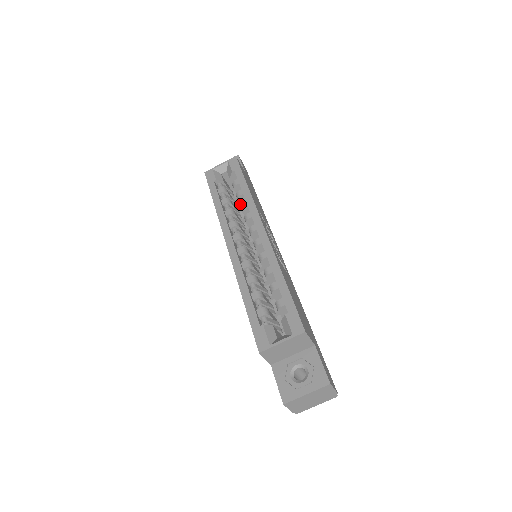
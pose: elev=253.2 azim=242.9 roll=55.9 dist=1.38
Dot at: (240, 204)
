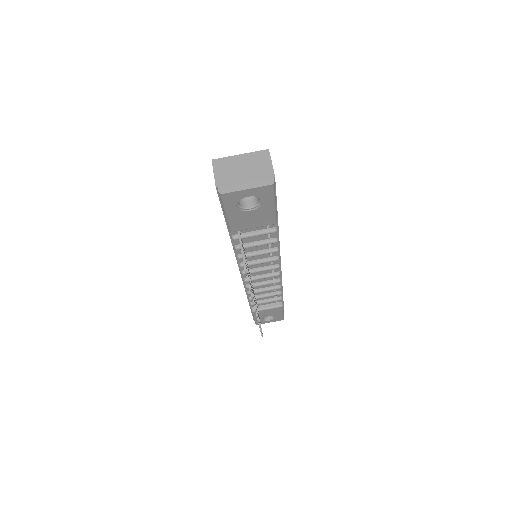
Dot at: occluded
